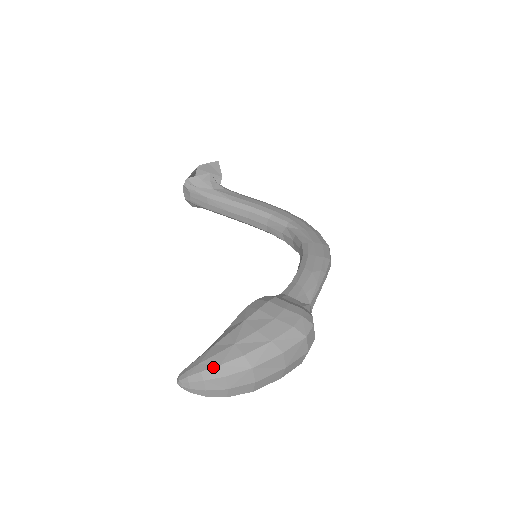
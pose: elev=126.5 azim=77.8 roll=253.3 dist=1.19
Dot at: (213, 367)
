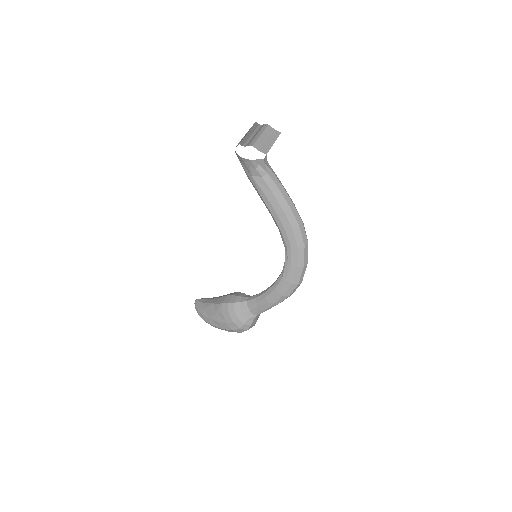
Dot at: (201, 317)
